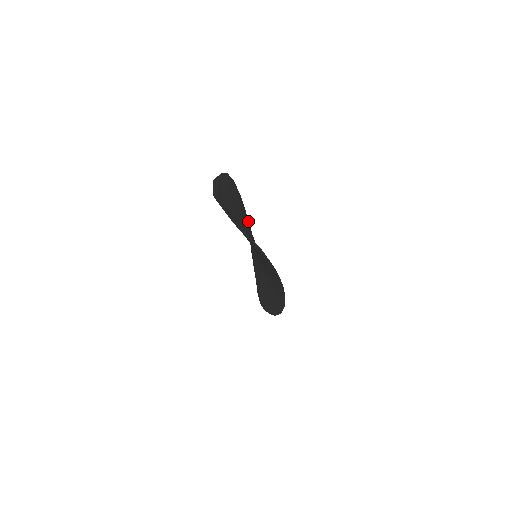
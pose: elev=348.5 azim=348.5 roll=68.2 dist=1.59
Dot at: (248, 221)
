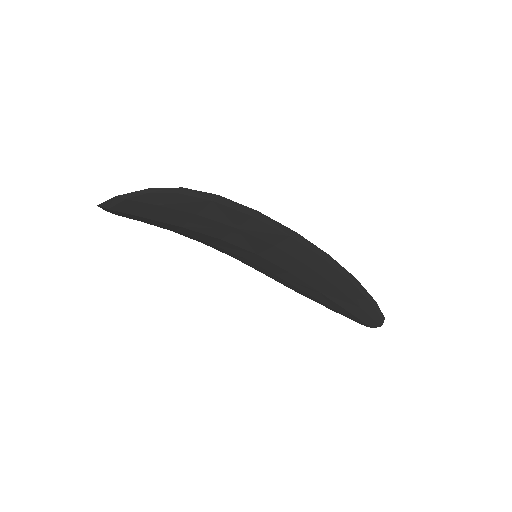
Dot at: occluded
